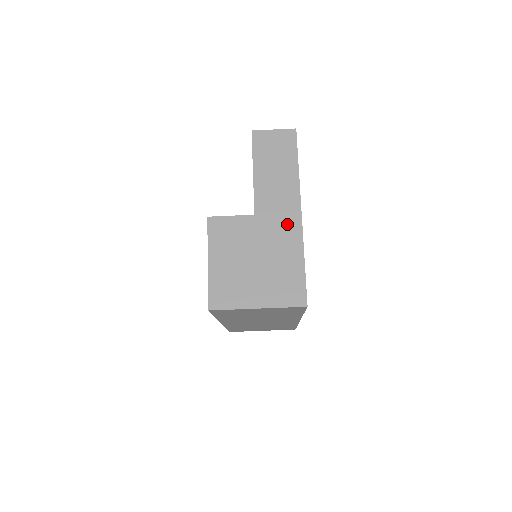
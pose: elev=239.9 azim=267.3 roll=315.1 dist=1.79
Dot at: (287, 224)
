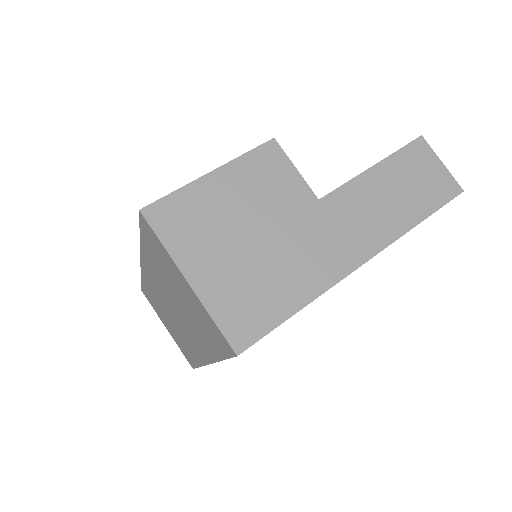
Dot at: (336, 252)
